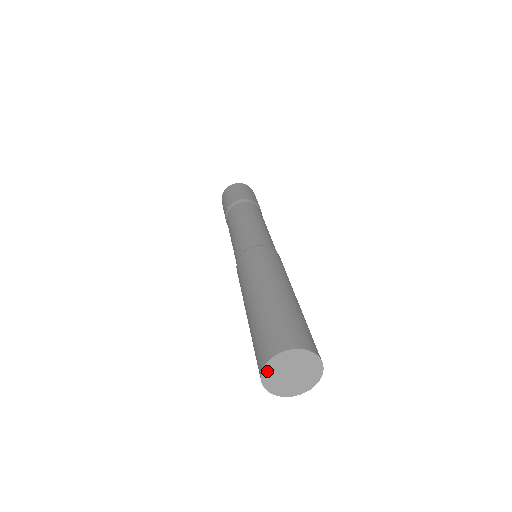
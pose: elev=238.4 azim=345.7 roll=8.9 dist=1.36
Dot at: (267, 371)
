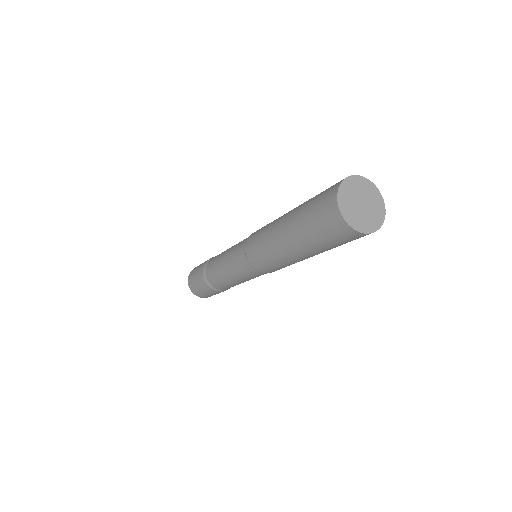
Dot at: (345, 213)
